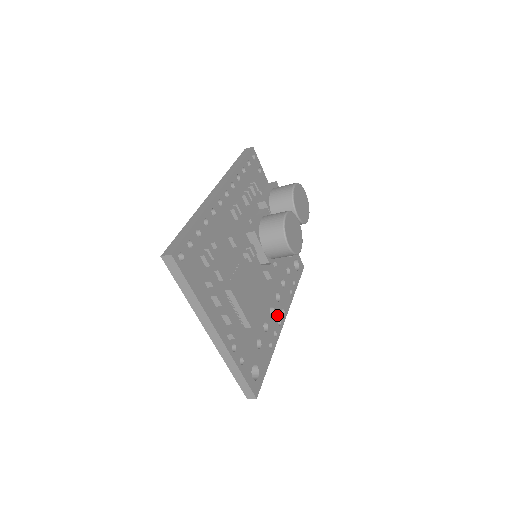
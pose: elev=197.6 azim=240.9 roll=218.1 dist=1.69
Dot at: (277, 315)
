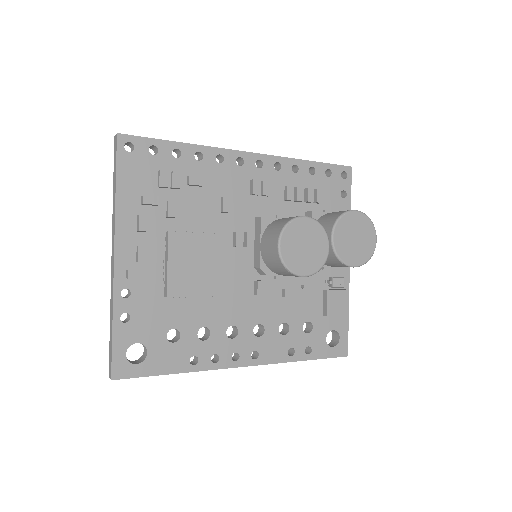
Dot at: (239, 346)
